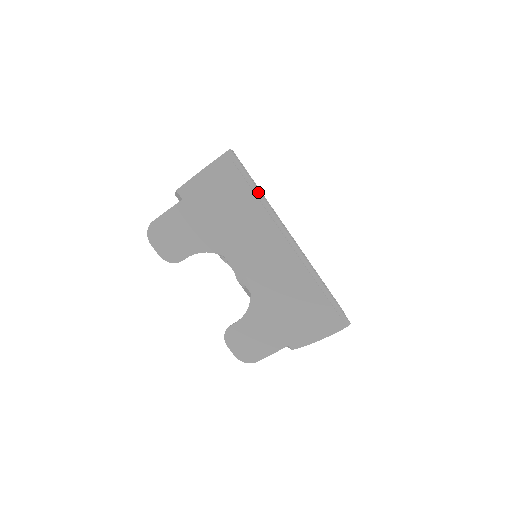
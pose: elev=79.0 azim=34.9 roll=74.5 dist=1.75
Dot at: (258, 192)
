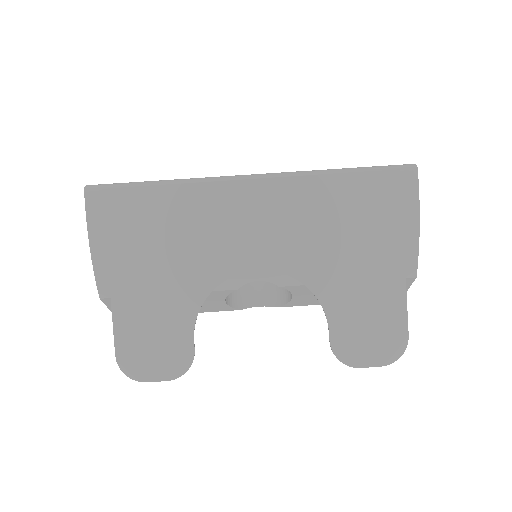
Dot at: (160, 182)
